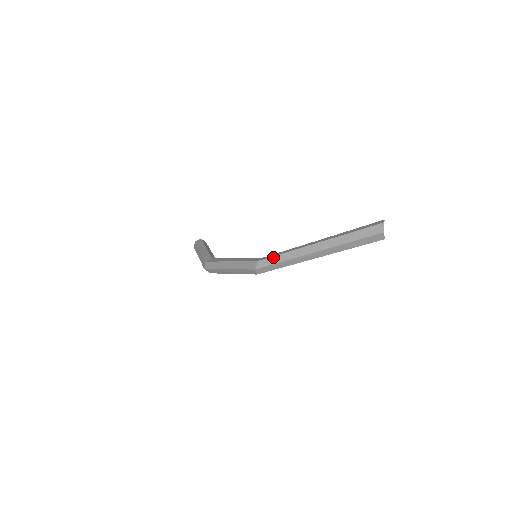
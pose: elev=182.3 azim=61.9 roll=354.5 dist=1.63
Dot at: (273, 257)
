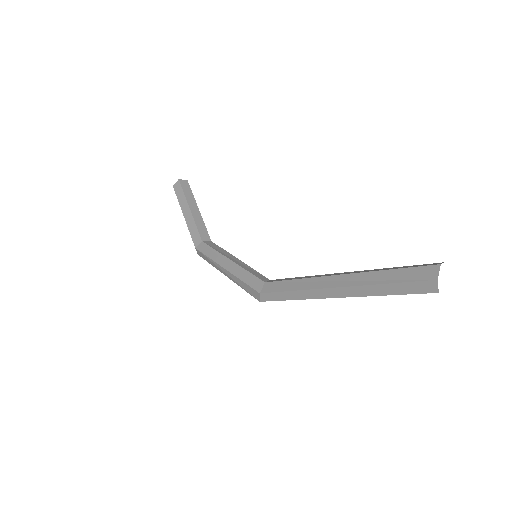
Dot at: (278, 293)
